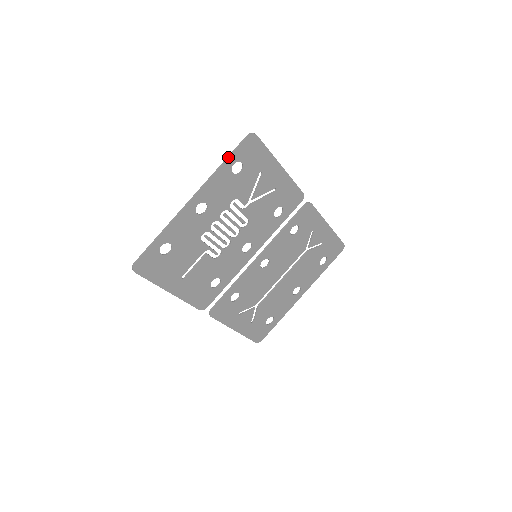
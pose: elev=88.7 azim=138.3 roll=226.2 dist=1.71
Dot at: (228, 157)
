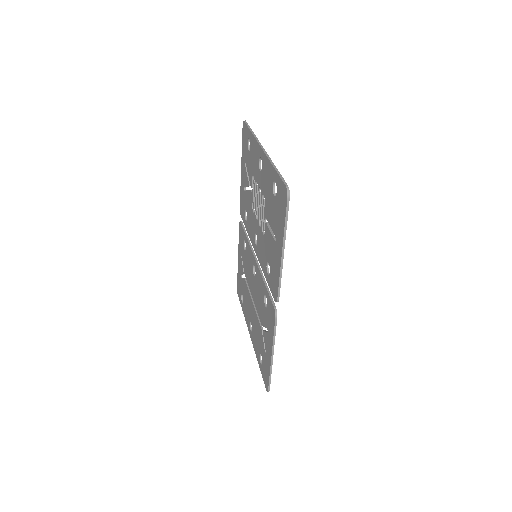
Dot at: (251, 129)
